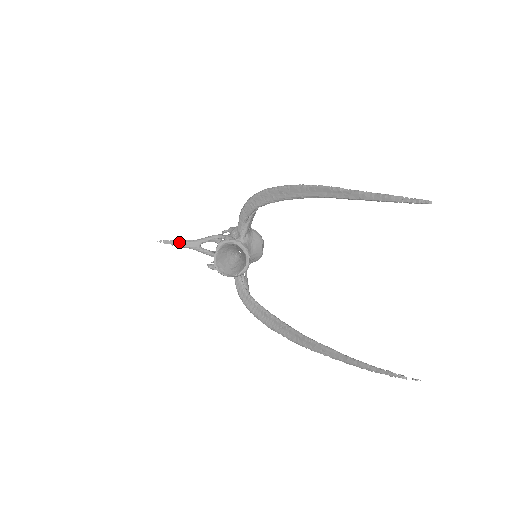
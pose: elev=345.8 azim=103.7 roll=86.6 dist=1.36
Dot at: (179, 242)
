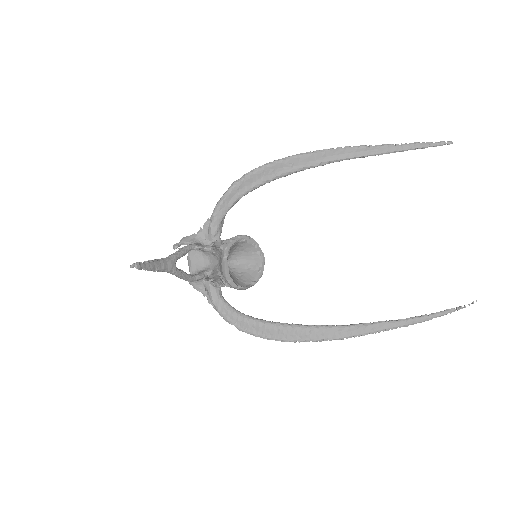
Dot at: (153, 263)
